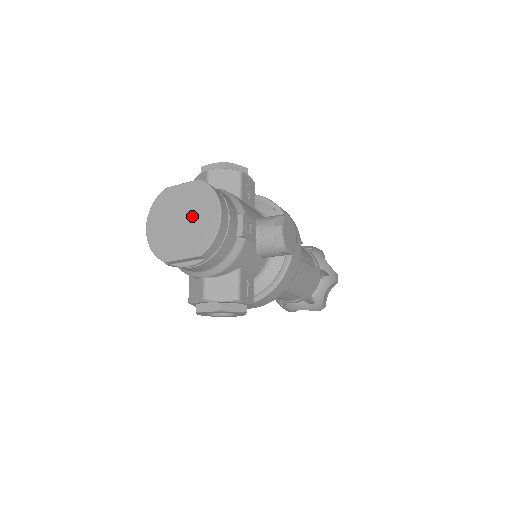
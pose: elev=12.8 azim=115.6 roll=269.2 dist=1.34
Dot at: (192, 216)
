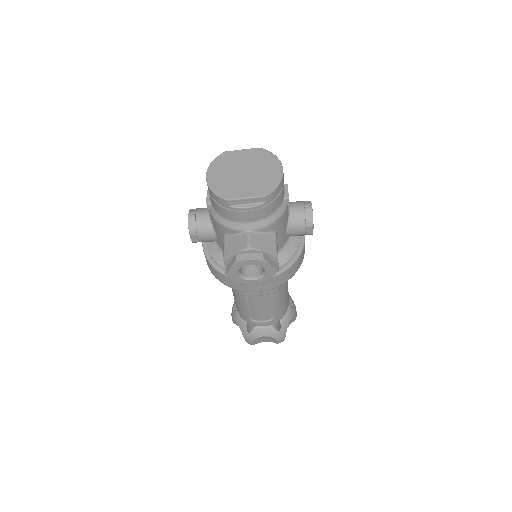
Dot at: (255, 170)
